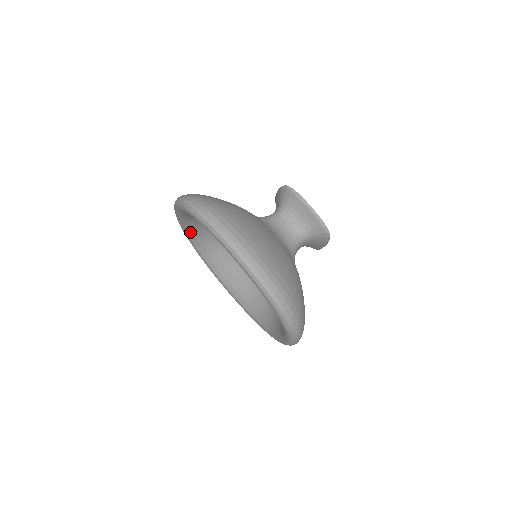
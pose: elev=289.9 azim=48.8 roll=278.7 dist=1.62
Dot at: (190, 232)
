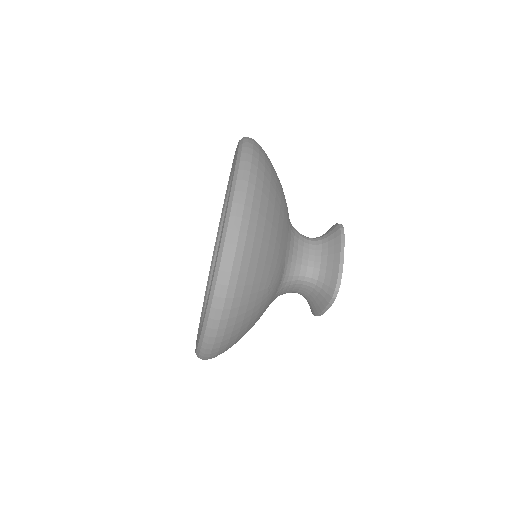
Dot at: occluded
